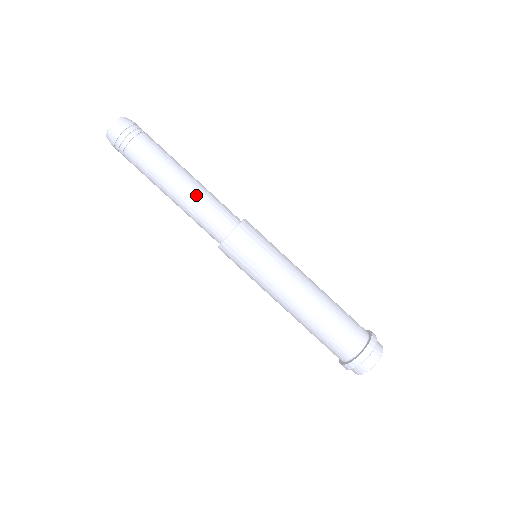
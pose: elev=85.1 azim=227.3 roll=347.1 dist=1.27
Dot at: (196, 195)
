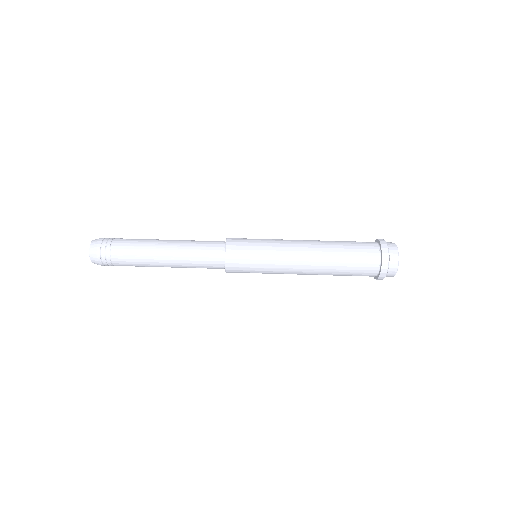
Dot at: (182, 246)
